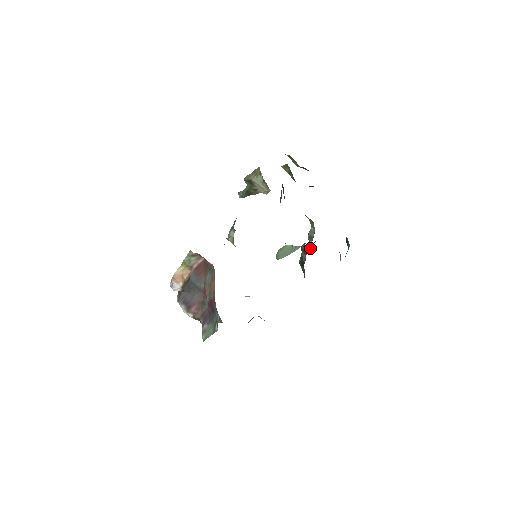
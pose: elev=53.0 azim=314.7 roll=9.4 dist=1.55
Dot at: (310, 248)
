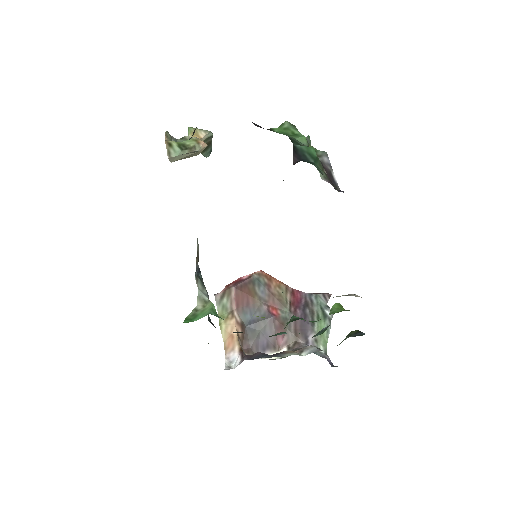
Dot at: occluded
